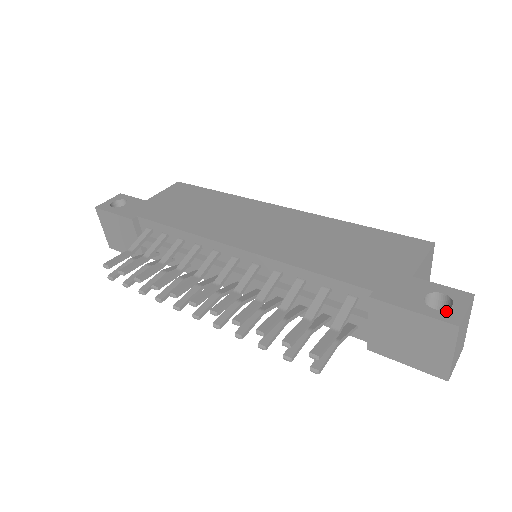
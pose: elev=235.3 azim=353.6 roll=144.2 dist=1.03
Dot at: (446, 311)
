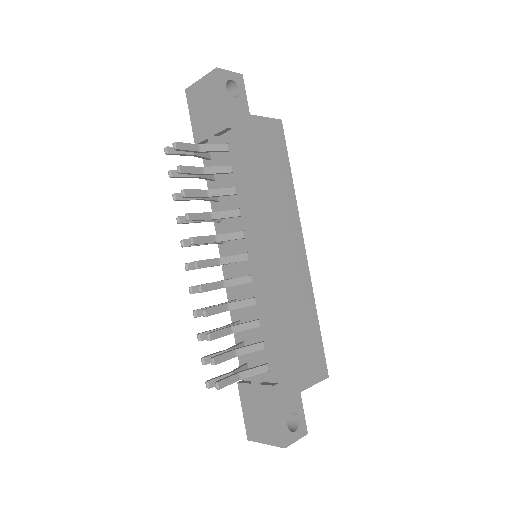
Dot at: (290, 433)
